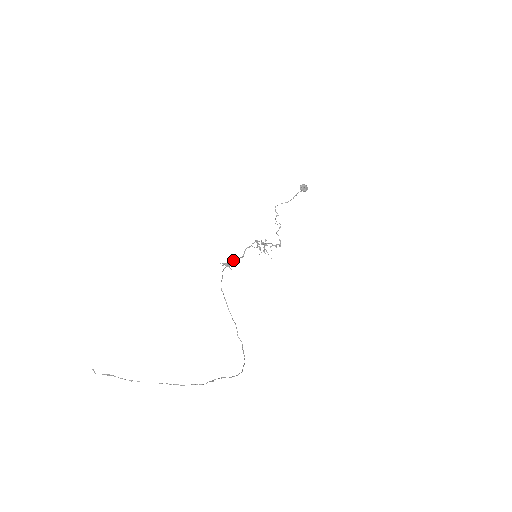
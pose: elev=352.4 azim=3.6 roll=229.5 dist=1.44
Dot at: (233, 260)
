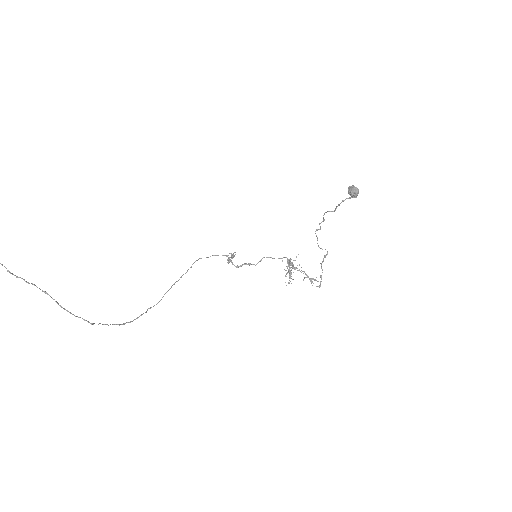
Dot at: (235, 254)
